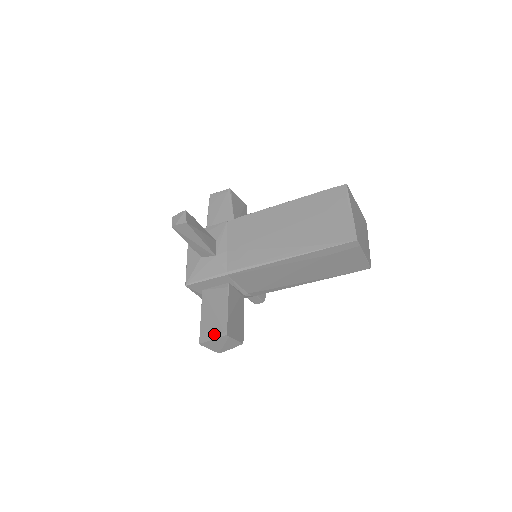
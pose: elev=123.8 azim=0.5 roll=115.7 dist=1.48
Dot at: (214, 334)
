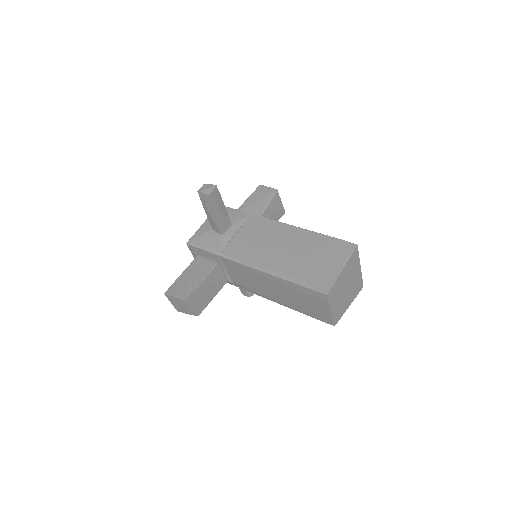
Dot at: (178, 293)
